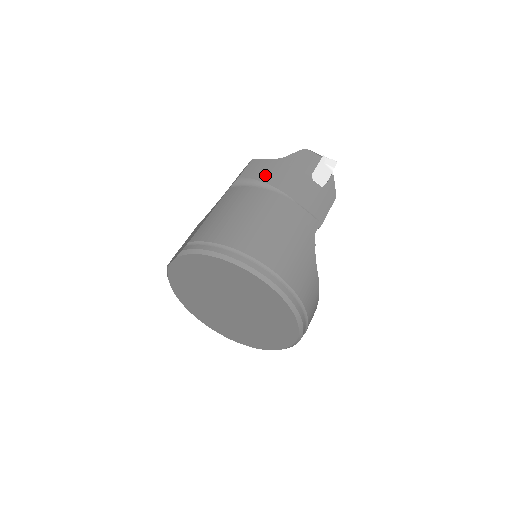
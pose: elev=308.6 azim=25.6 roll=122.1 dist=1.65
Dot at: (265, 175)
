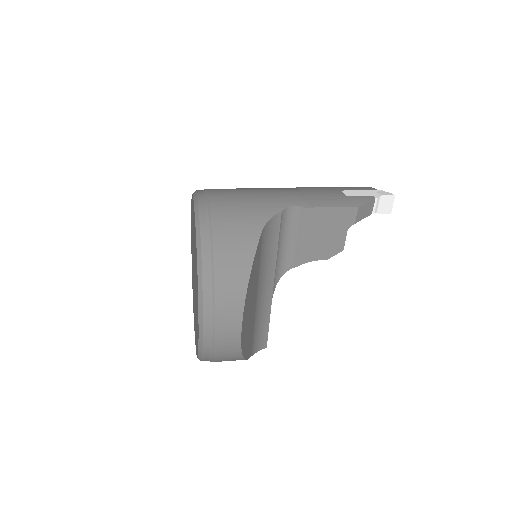
Dot at: occluded
